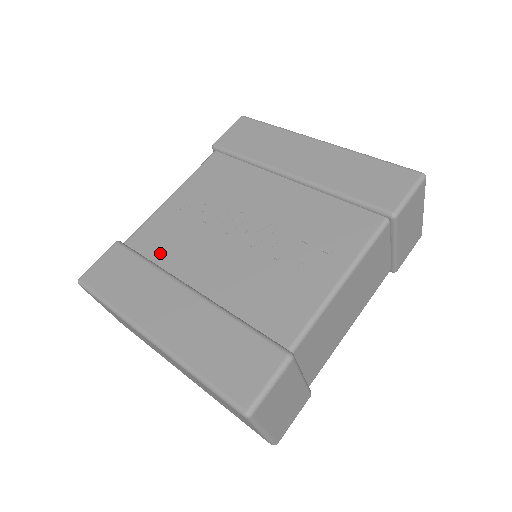
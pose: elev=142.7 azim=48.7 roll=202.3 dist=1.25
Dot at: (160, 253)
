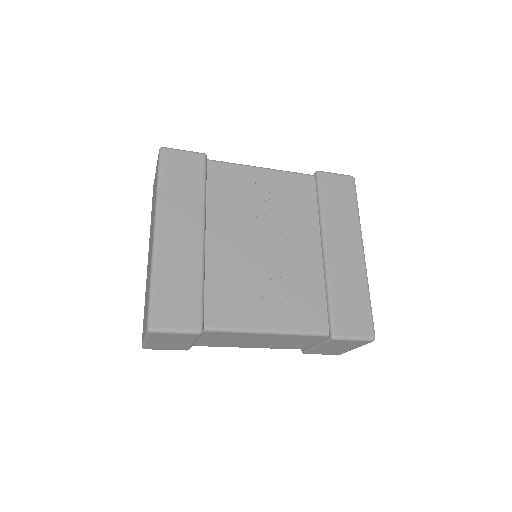
Dot at: (216, 193)
